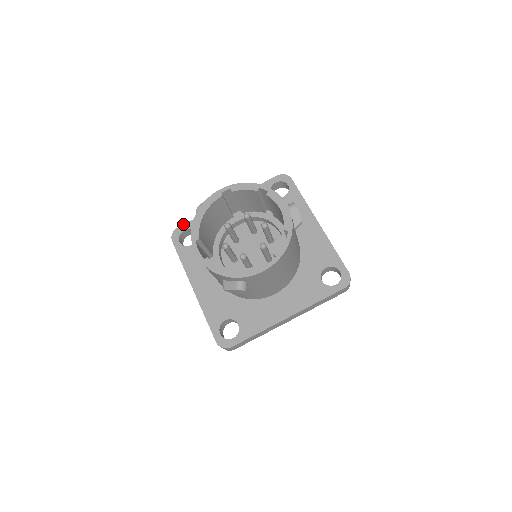
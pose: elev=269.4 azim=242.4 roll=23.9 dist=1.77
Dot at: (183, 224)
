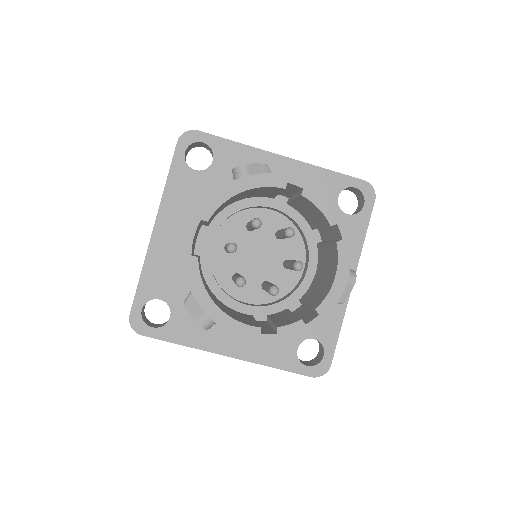
Dot at: occluded
